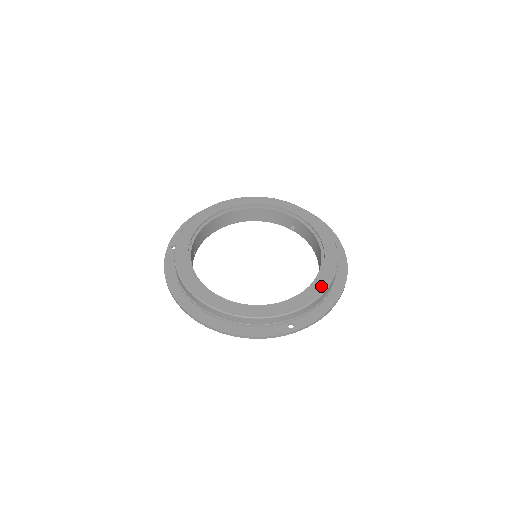
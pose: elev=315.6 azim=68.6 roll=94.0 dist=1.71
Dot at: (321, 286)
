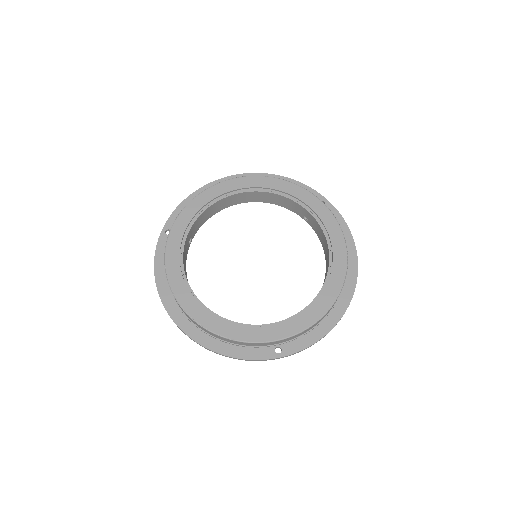
Dot at: (319, 310)
